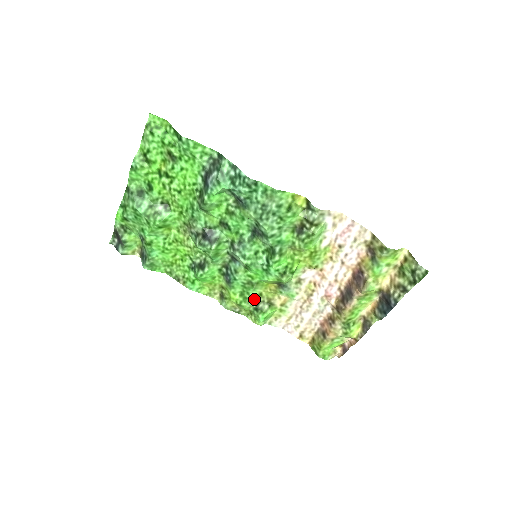
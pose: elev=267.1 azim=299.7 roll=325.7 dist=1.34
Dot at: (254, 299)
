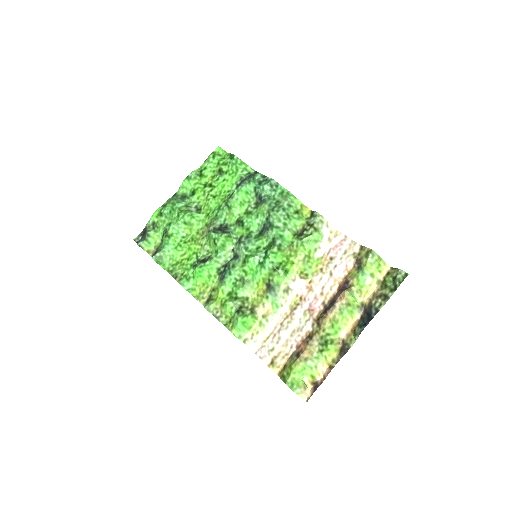
Dot at: (239, 301)
